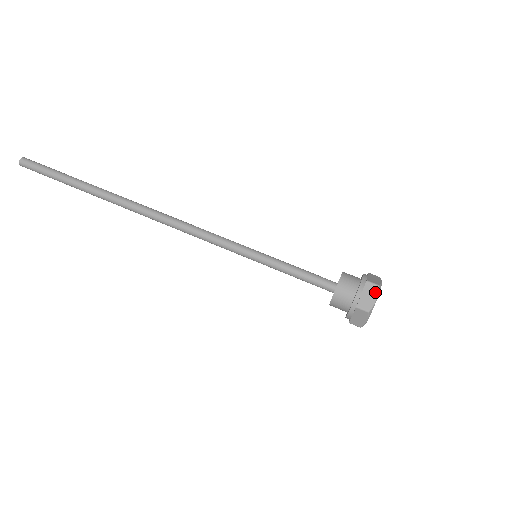
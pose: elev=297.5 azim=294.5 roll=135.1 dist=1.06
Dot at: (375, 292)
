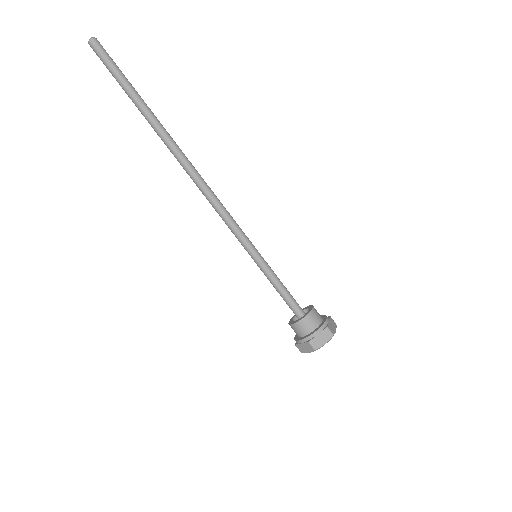
Dot at: (328, 338)
